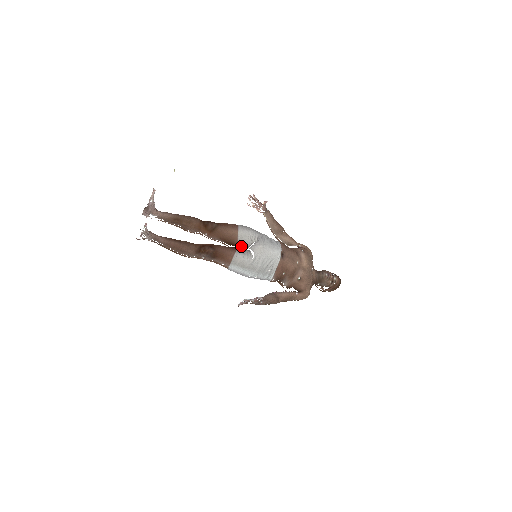
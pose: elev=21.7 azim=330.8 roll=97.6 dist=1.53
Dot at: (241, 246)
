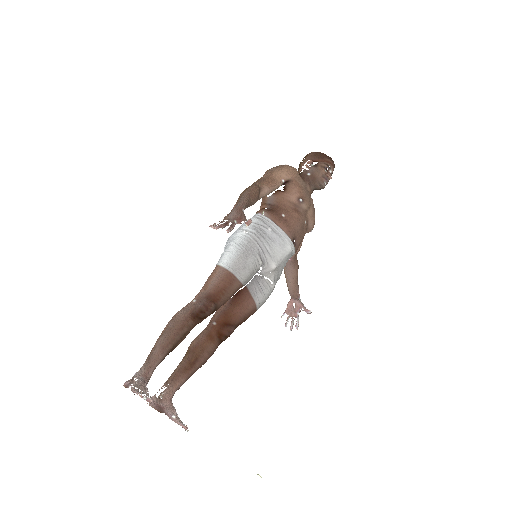
Dot at: occluded
